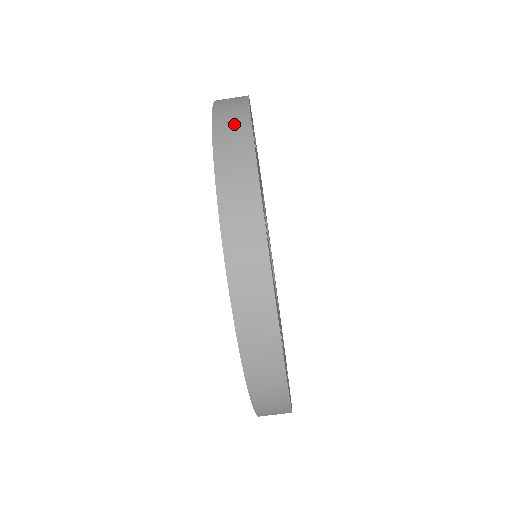
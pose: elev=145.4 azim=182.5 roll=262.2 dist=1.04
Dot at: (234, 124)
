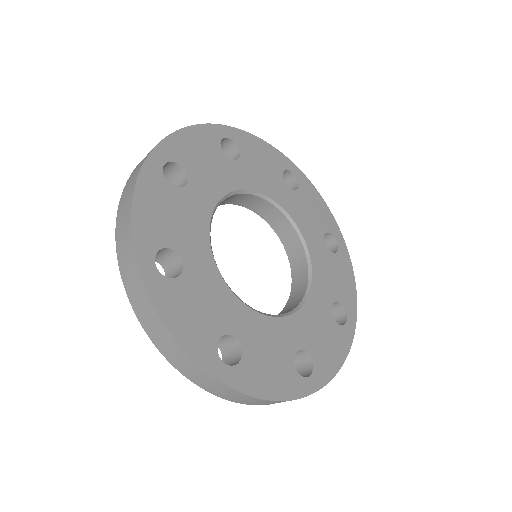
Dot at: (129, 187)
